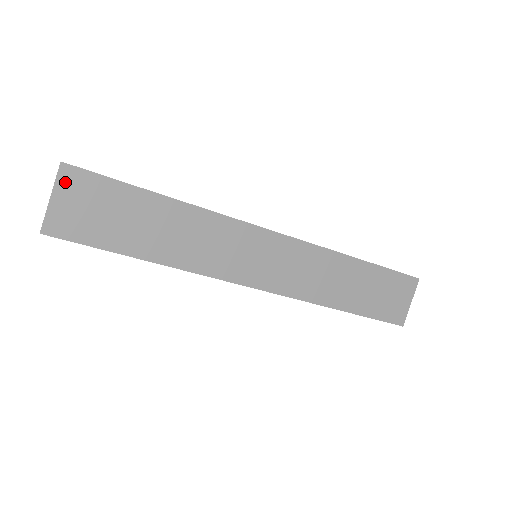
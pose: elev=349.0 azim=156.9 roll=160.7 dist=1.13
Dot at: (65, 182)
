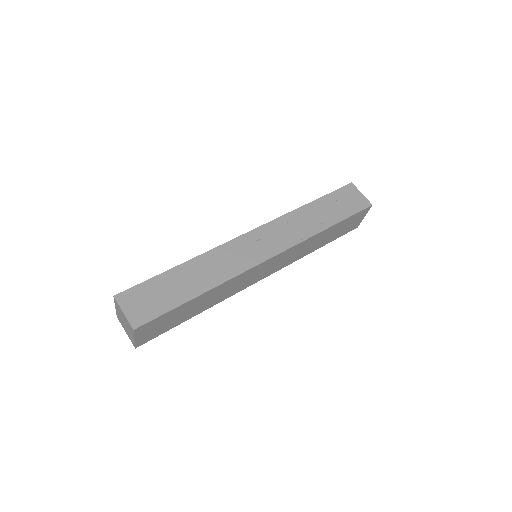
Dot at: (140, 332)
